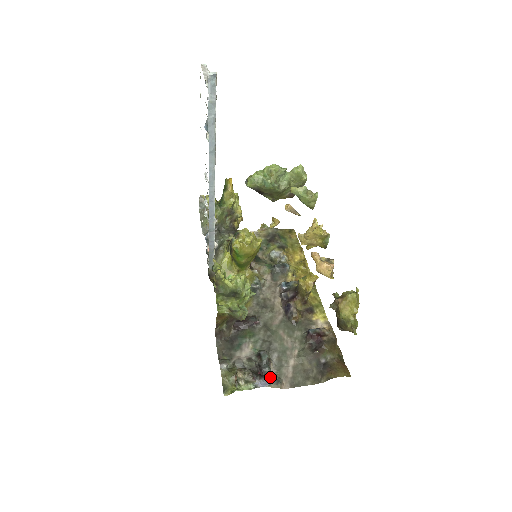
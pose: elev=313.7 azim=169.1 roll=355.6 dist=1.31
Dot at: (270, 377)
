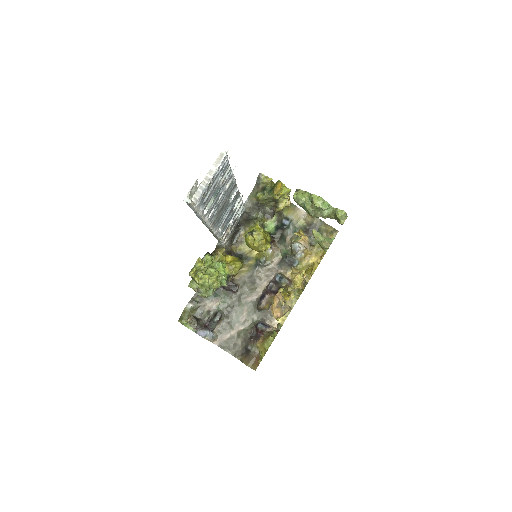
Dot at: (210, 332)
